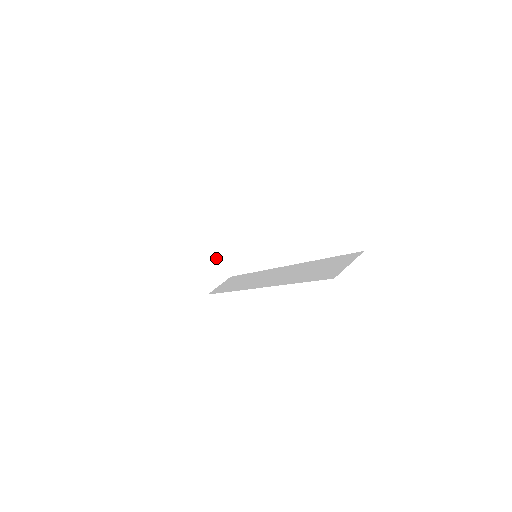
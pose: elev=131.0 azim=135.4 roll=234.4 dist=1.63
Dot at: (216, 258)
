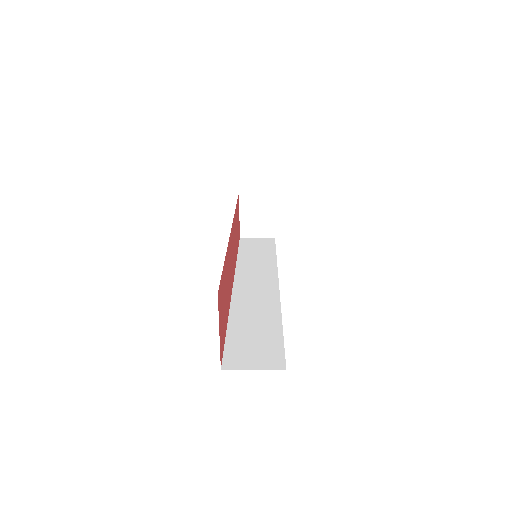
Dot at: (272, 211)
